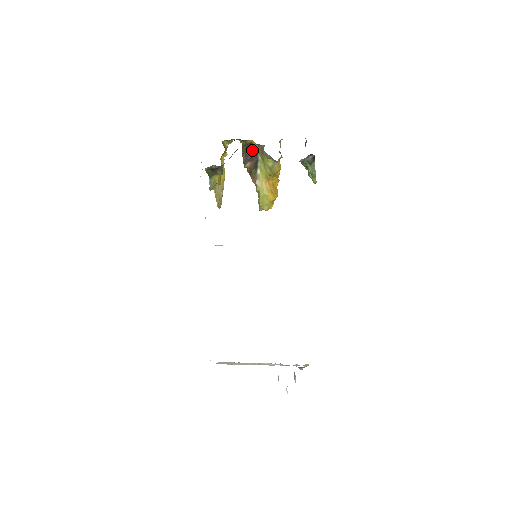
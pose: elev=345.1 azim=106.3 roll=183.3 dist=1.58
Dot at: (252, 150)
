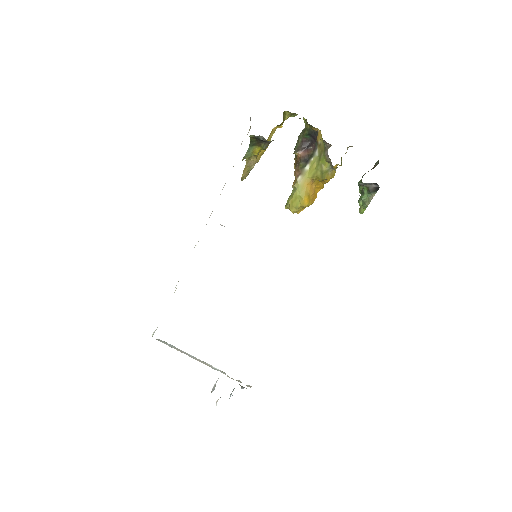
Dot at: (313, 139)
